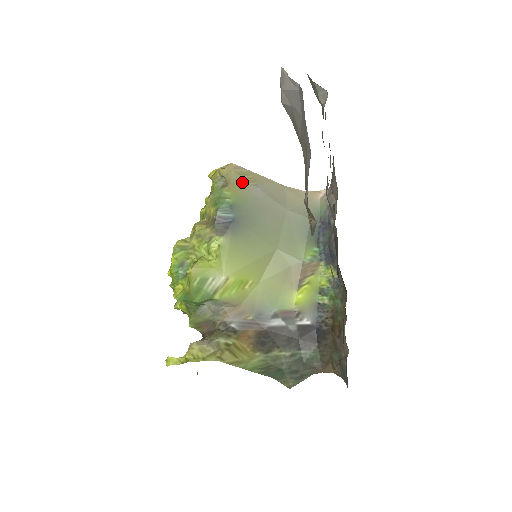
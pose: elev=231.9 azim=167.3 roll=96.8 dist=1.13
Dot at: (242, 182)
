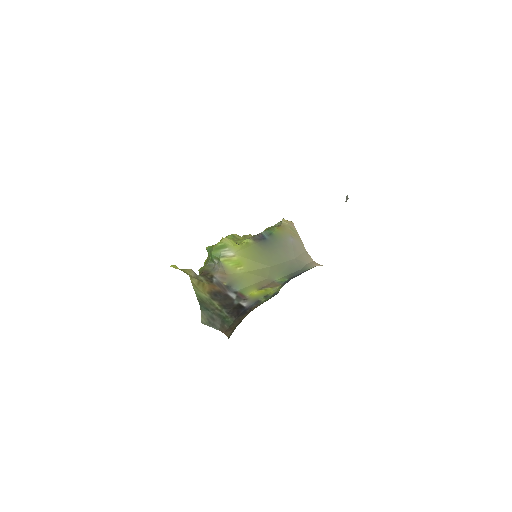
Dot at: (288, 231)
